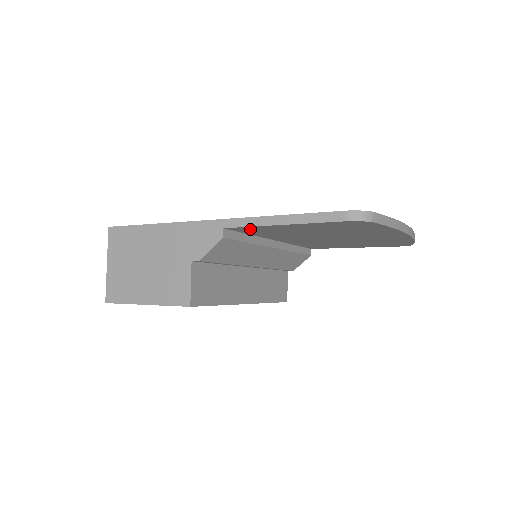
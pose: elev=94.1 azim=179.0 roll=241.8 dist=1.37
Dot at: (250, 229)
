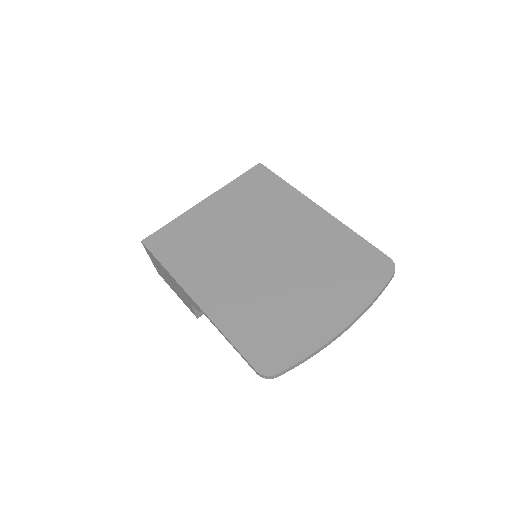
Dot at: occluded
